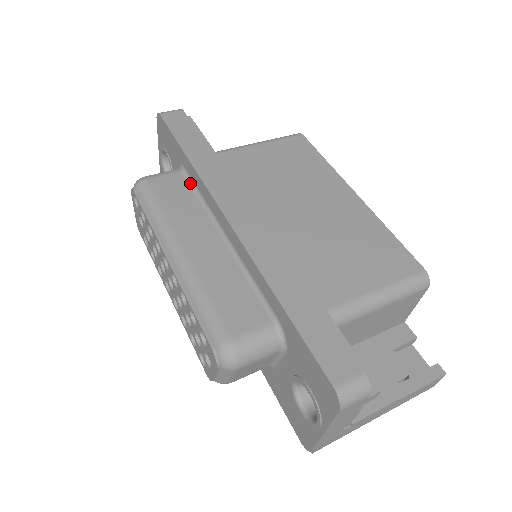
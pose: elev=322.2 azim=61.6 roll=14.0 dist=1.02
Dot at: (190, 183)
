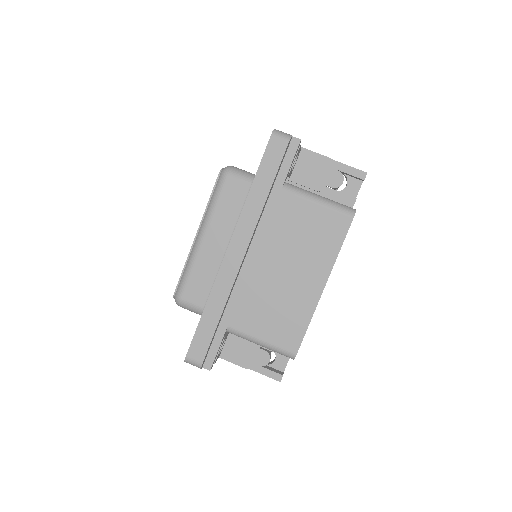
Dot at: occluded
